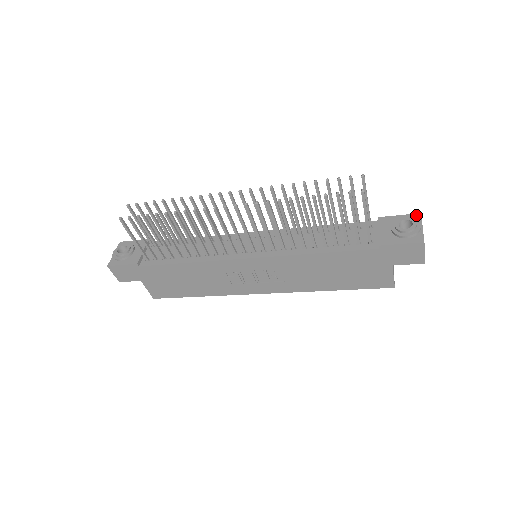
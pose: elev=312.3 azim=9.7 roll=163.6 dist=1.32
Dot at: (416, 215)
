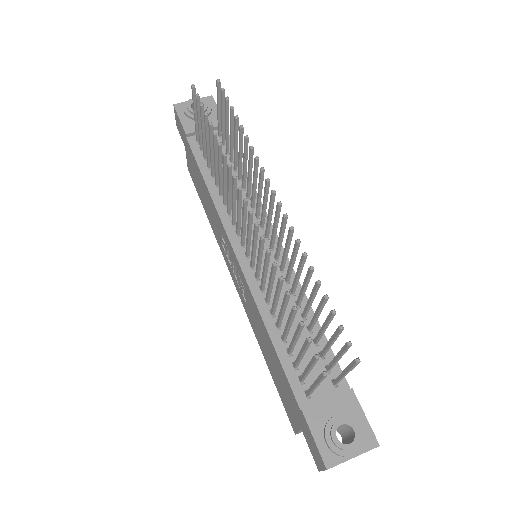
Dot at: (374, 440)
